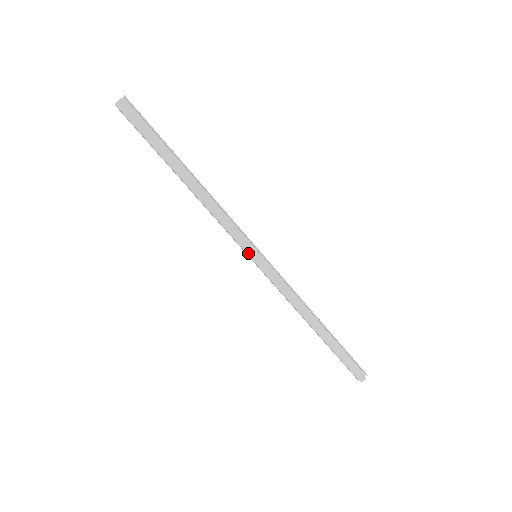
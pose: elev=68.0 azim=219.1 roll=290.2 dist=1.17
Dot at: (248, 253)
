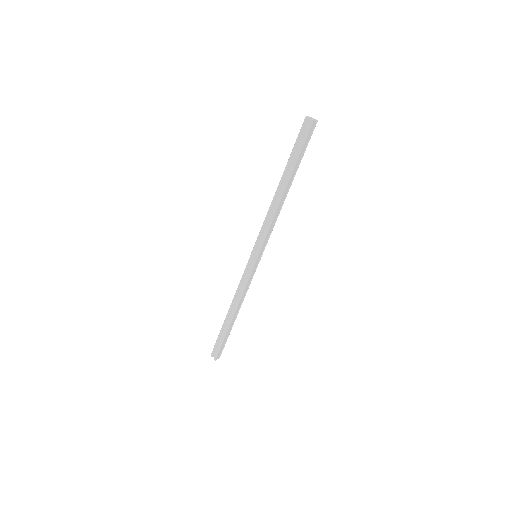
Dot at: (259, 253)
